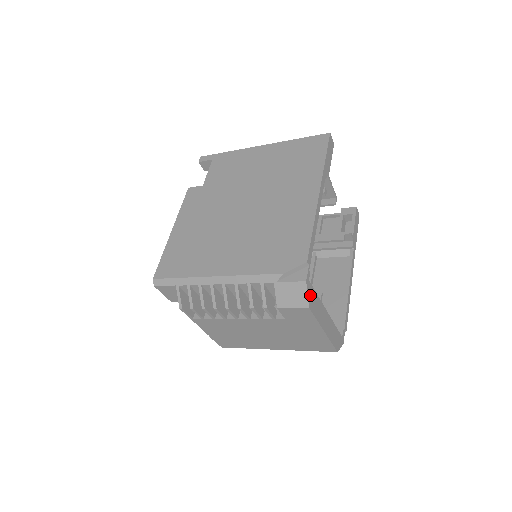
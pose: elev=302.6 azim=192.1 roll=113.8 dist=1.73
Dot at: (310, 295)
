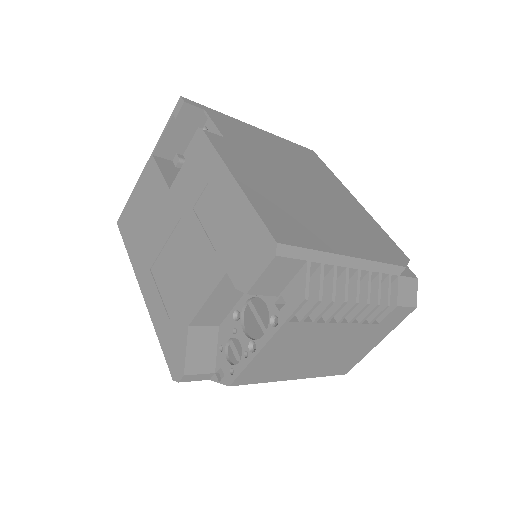
Dot at: occluded
